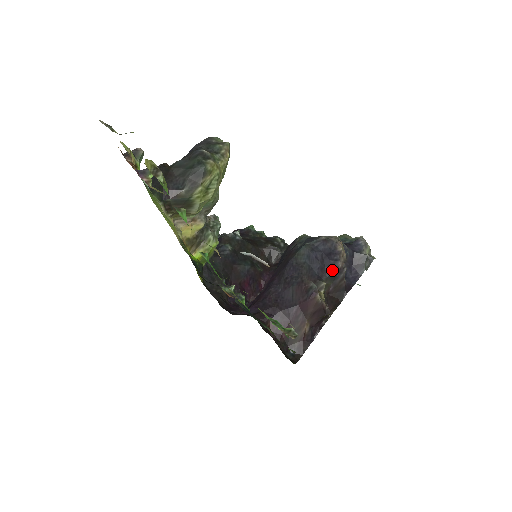
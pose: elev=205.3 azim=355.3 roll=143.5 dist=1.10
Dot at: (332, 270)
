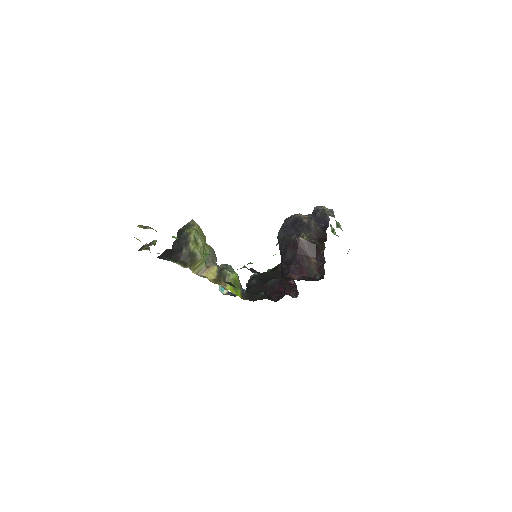
Dot at: (303, 226)
